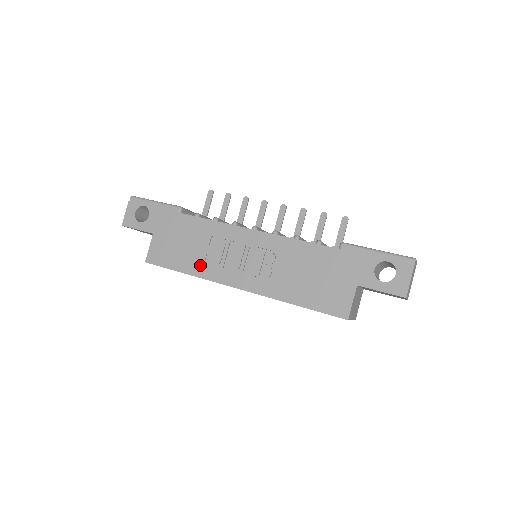
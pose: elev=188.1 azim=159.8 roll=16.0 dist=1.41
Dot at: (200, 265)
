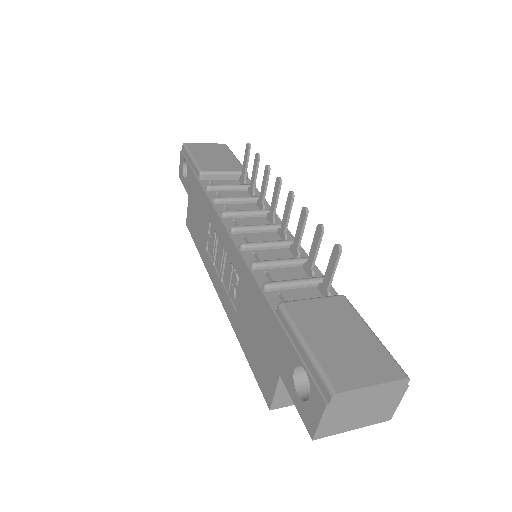
Dot at: (204, 251)
